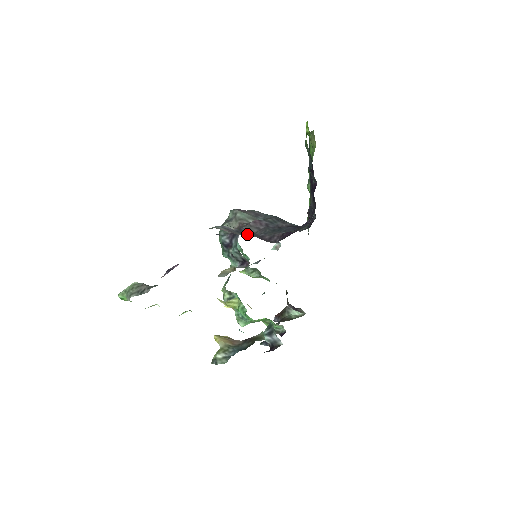
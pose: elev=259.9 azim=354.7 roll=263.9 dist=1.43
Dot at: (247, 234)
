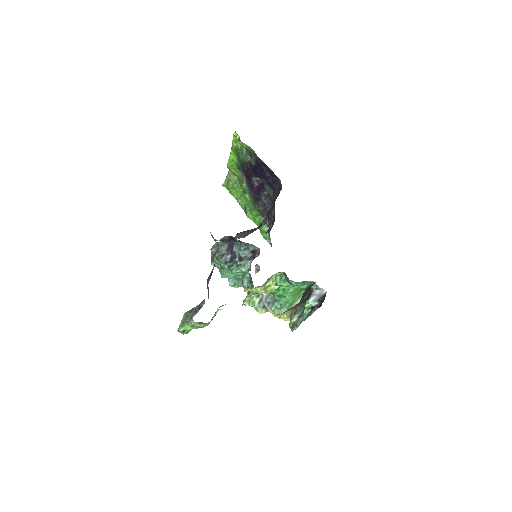
Dot at: occluded
